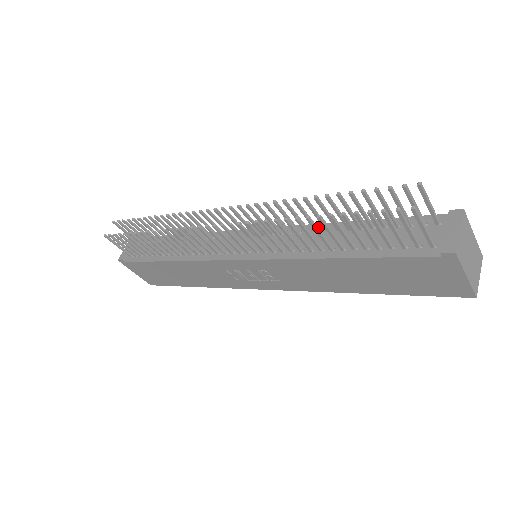
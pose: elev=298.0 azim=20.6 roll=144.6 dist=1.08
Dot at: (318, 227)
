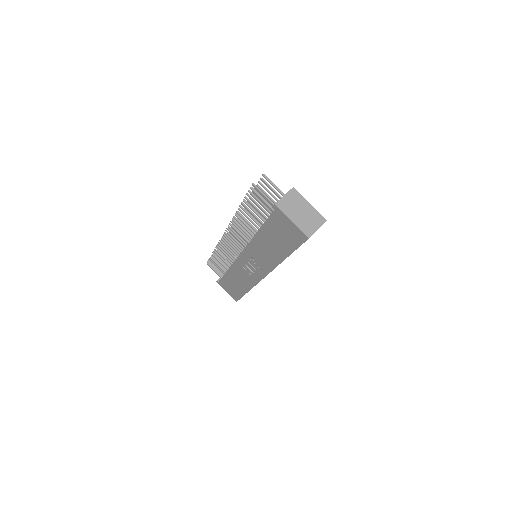
Dot at: occluded
